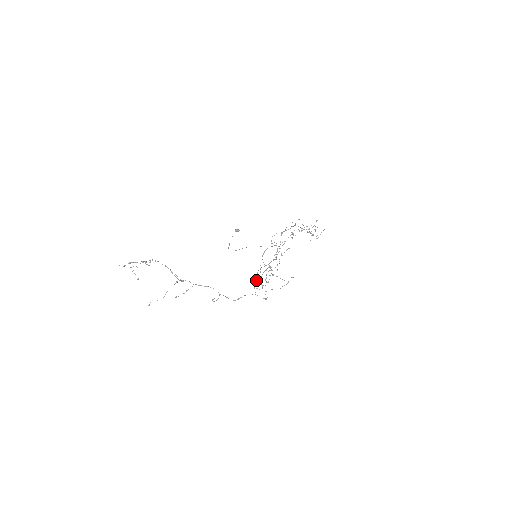
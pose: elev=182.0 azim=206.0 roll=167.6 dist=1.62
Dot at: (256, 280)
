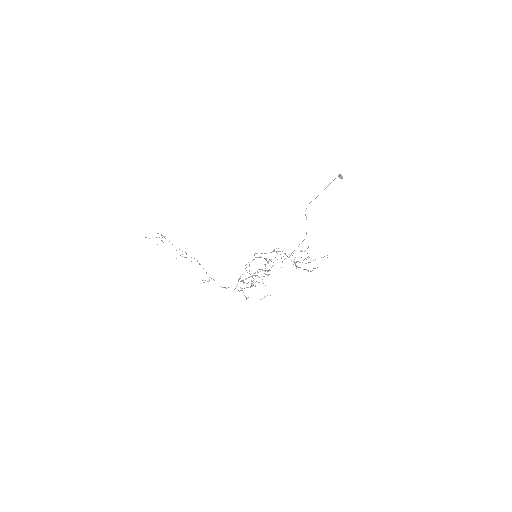
Dot at: (240, 281)
